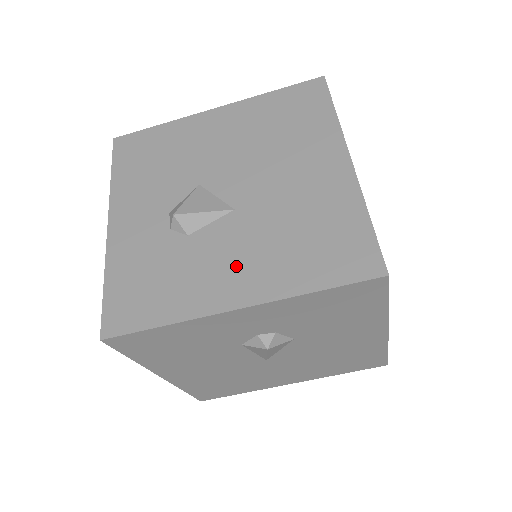
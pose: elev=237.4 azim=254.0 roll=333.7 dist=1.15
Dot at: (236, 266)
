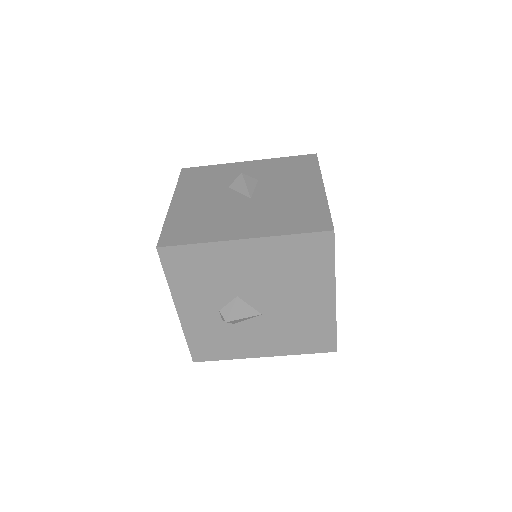
Dot at: (263, 341)
